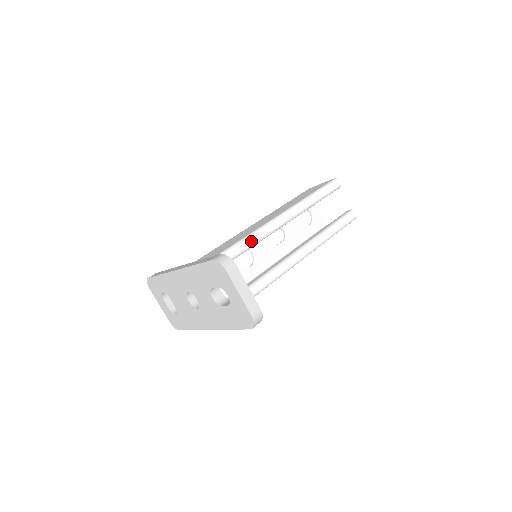
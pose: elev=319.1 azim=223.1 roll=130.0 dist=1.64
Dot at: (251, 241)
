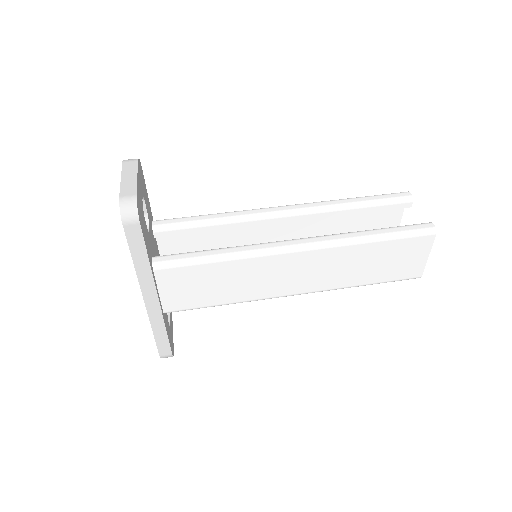
Dot at: (231, 214)
